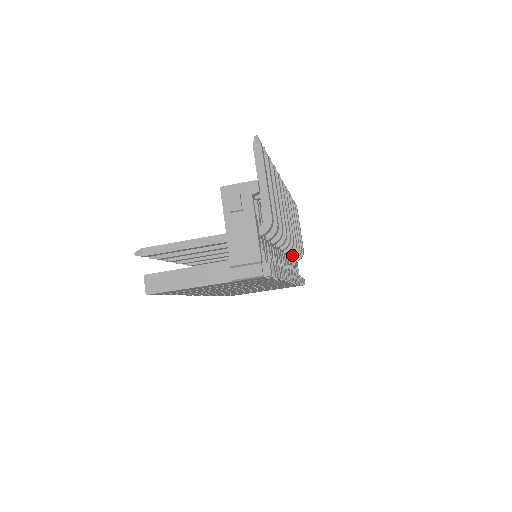
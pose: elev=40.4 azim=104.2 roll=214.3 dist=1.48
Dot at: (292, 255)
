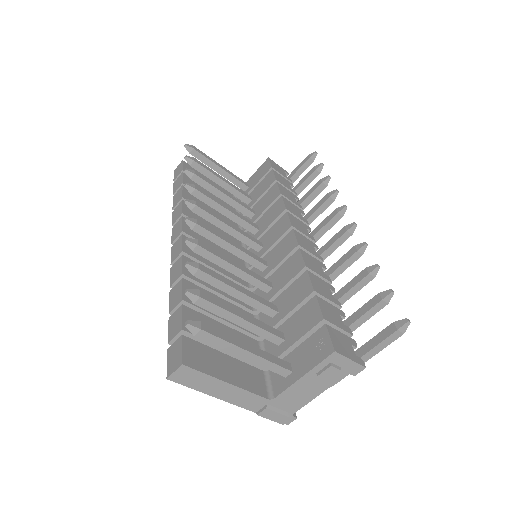
Dot at: occluded
